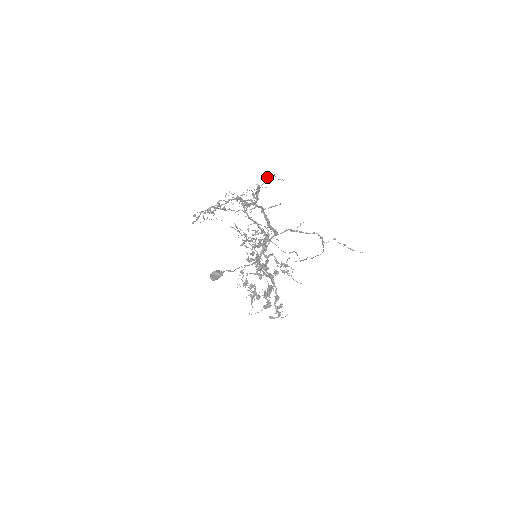
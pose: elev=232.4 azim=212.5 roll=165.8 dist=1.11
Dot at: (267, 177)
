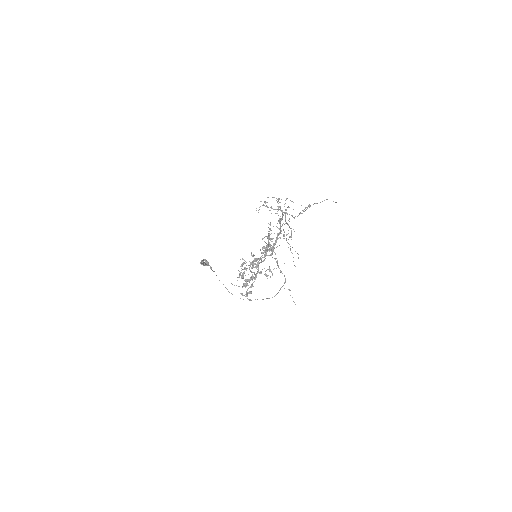
Dot at: (324, 200)
